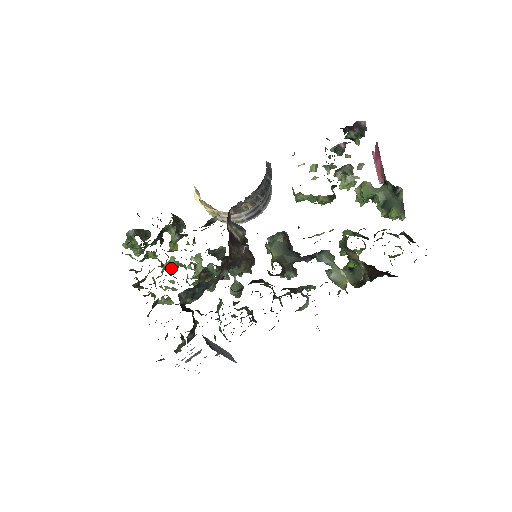
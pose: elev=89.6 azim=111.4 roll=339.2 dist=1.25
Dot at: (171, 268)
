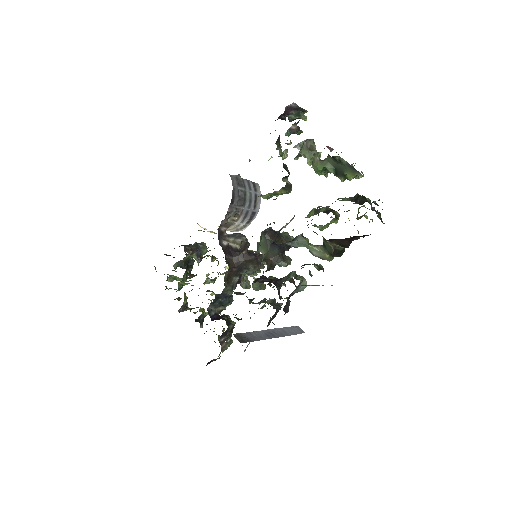
Dot at: occluded
